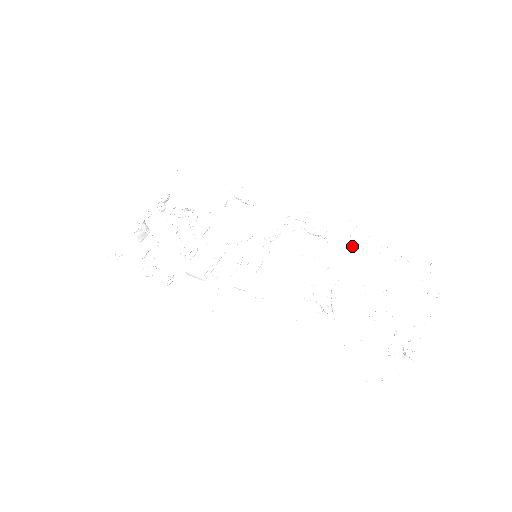
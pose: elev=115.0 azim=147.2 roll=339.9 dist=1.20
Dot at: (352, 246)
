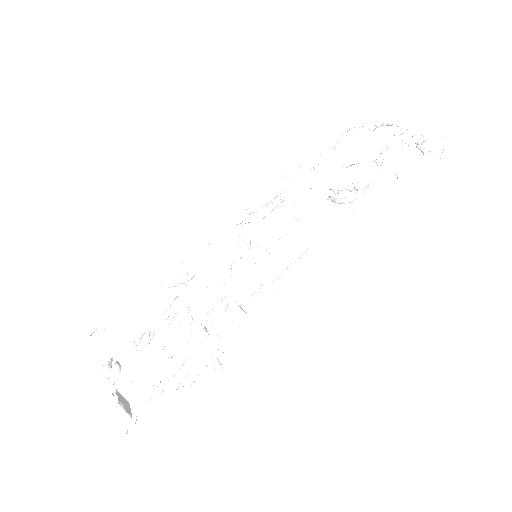
Dot at: (302, 175)
